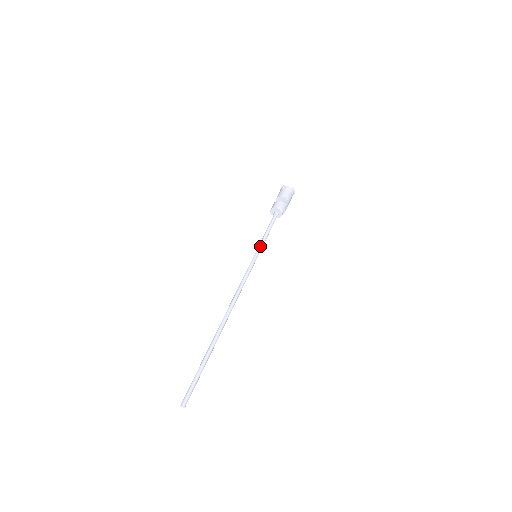
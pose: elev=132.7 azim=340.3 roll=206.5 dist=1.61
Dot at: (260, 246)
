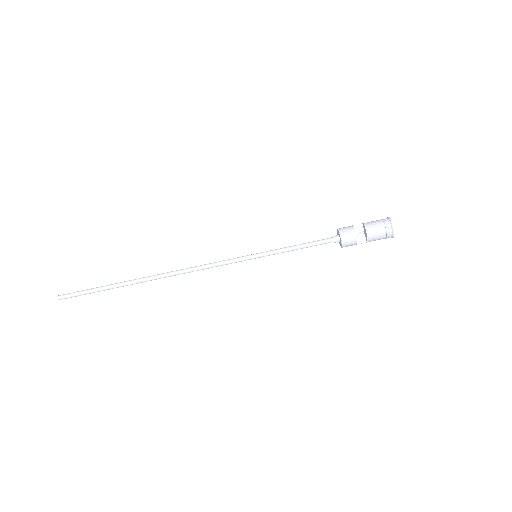
Dot at: (271, 254)
